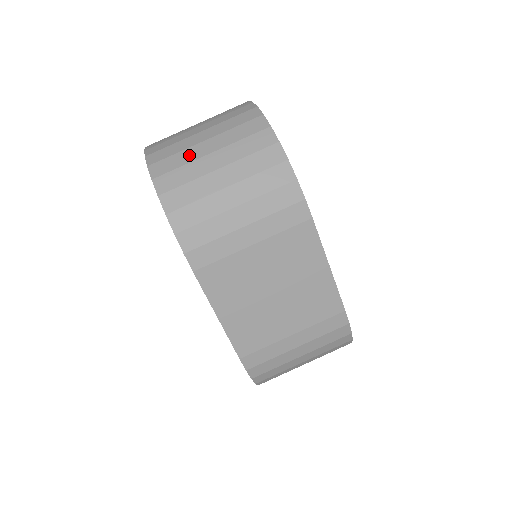
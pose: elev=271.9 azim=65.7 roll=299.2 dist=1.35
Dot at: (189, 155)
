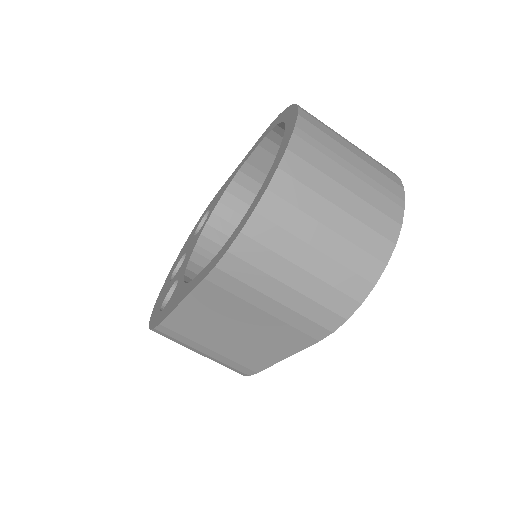
Dot at: (315, 206)
